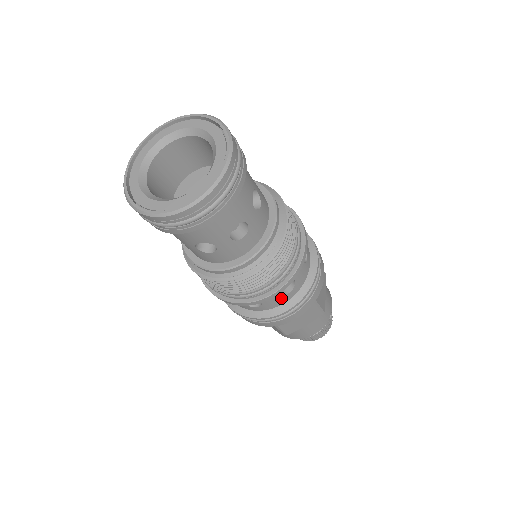
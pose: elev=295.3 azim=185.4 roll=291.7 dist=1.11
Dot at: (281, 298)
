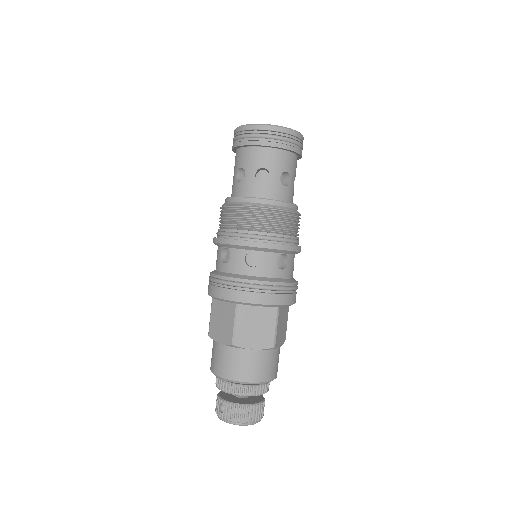
Dot at: (292, 269)
